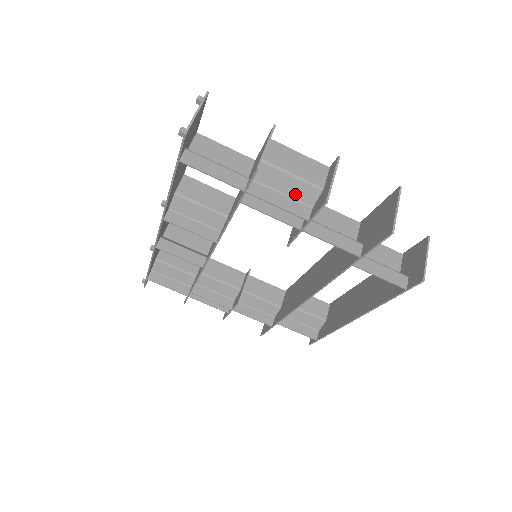
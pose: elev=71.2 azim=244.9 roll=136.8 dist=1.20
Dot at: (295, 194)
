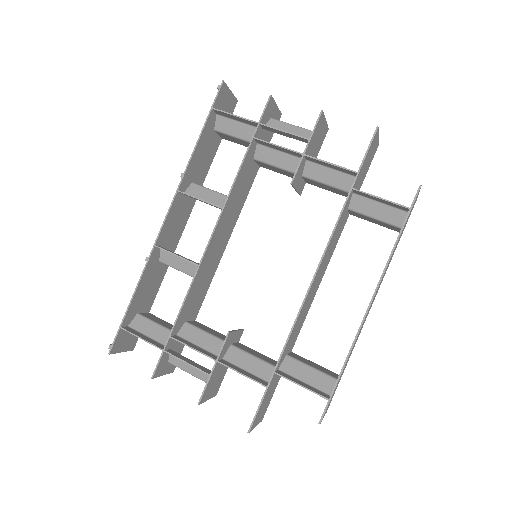
Dot at: occluded
